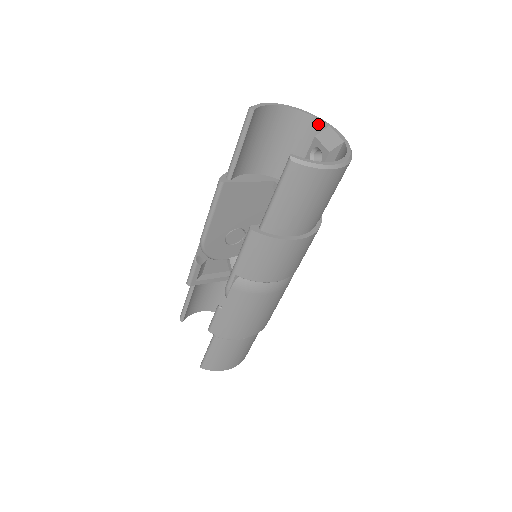
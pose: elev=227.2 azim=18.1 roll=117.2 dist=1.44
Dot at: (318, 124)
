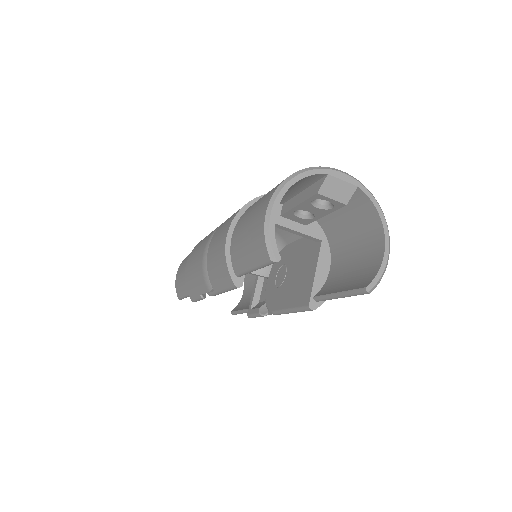
Dot at: (311, 177)
